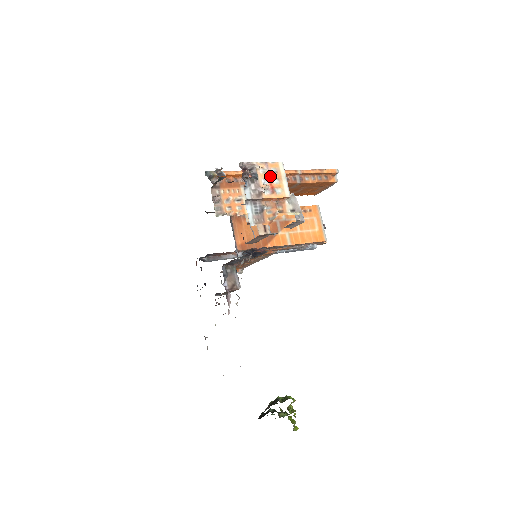
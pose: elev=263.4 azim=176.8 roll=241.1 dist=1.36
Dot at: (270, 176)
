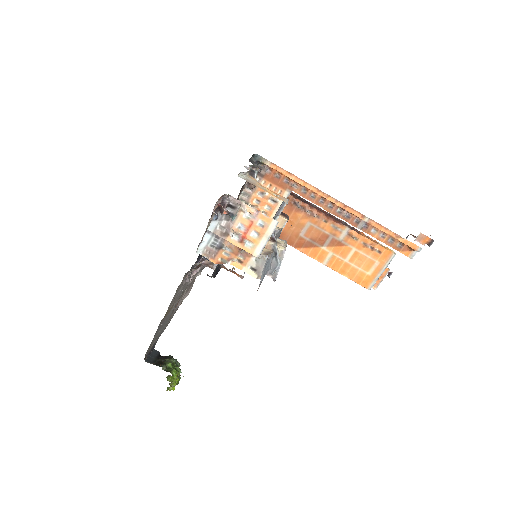
Dot at: (251, 226)
